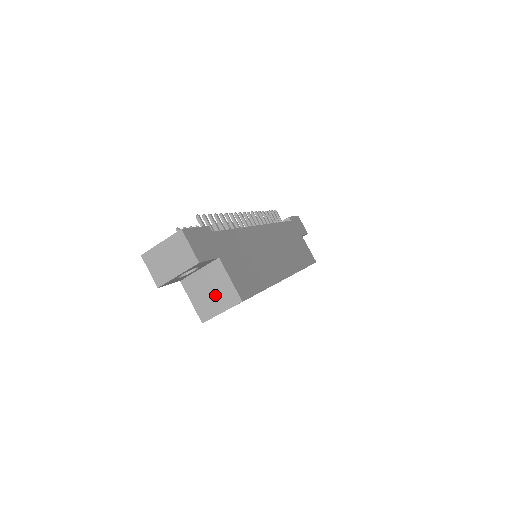
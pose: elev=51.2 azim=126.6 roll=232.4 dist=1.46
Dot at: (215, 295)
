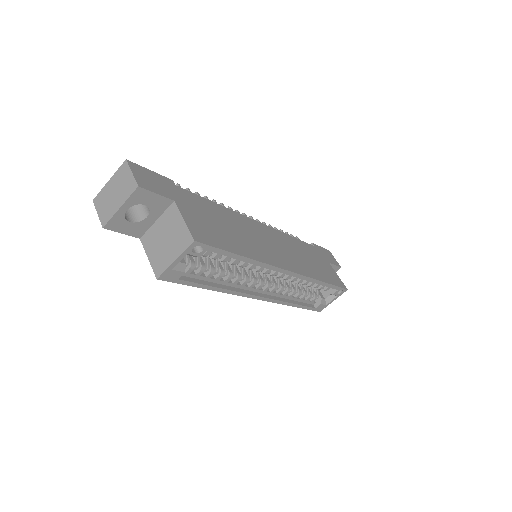
Dot at: (169, 242)
